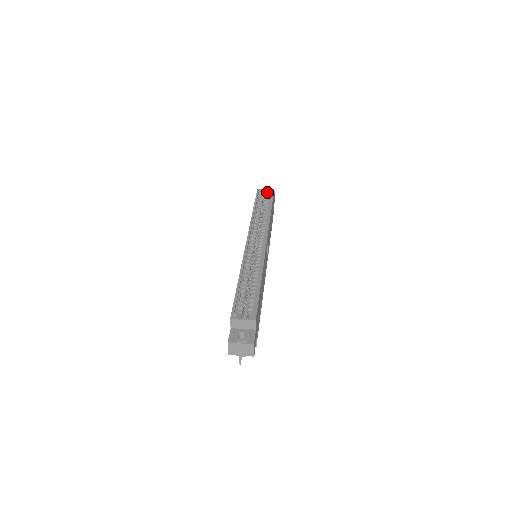
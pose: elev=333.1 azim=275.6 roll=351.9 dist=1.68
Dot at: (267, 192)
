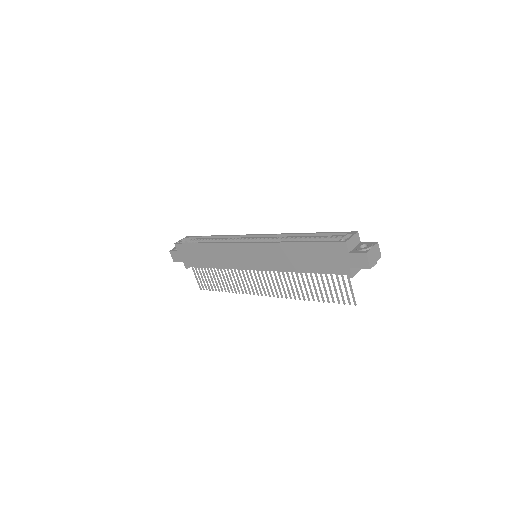
Dot at: (185, 240)
